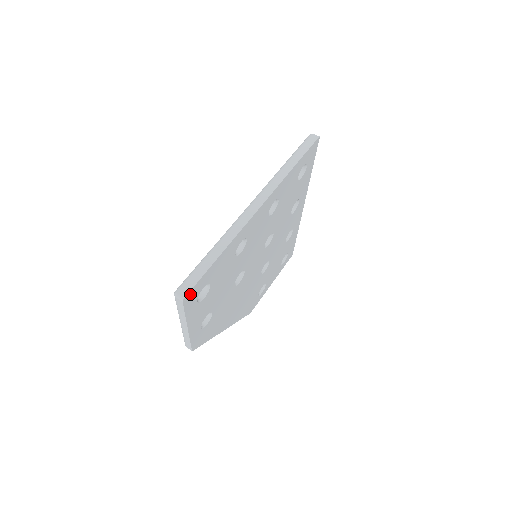
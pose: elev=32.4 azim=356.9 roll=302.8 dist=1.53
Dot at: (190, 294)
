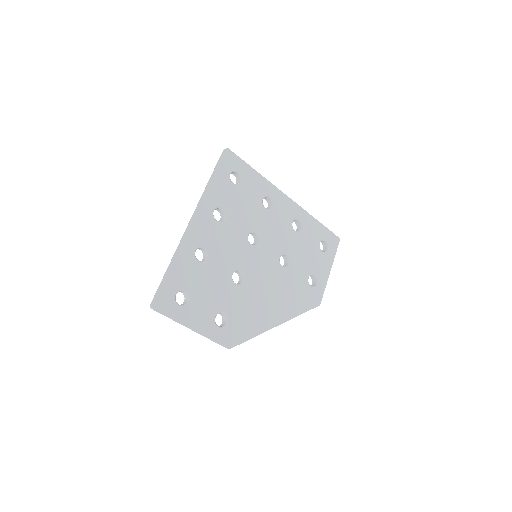
Dot at: (159, 301)
